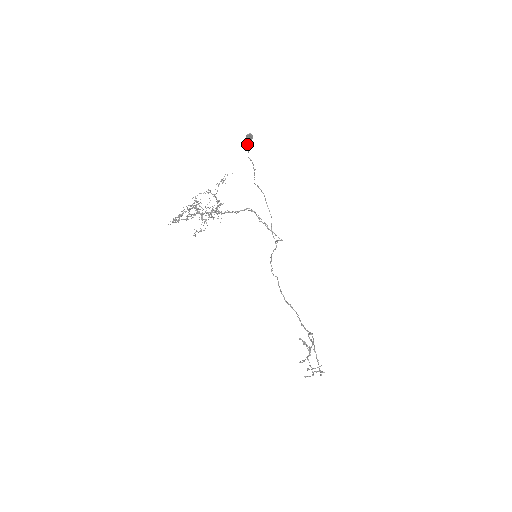
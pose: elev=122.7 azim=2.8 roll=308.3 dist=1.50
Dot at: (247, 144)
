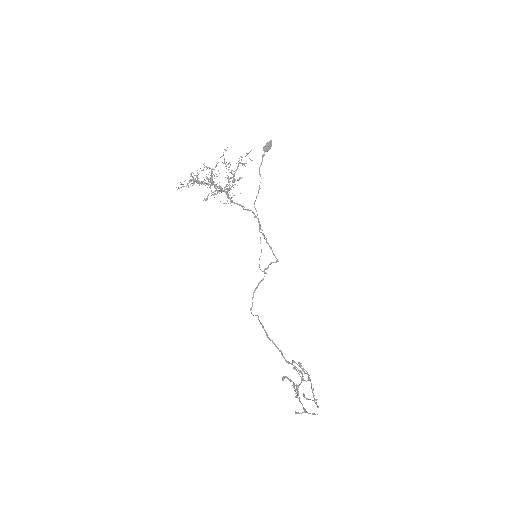
Dot at: occluded
